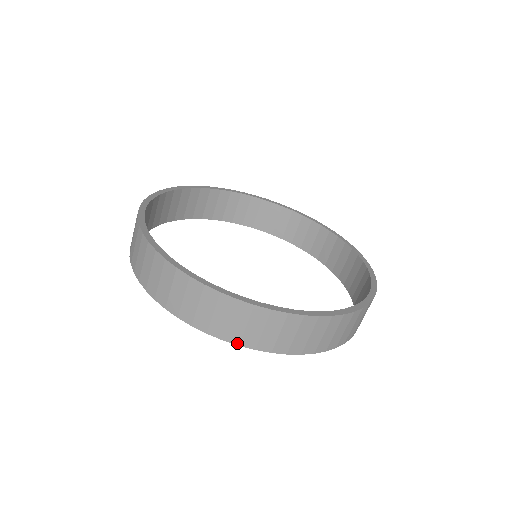
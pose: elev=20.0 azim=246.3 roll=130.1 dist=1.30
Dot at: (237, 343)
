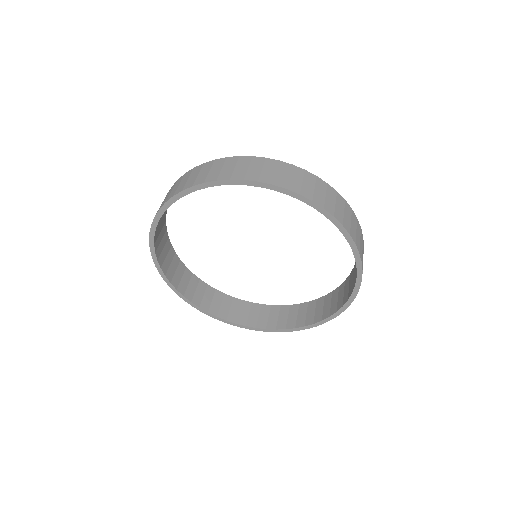
Dot at: (311, 199)
